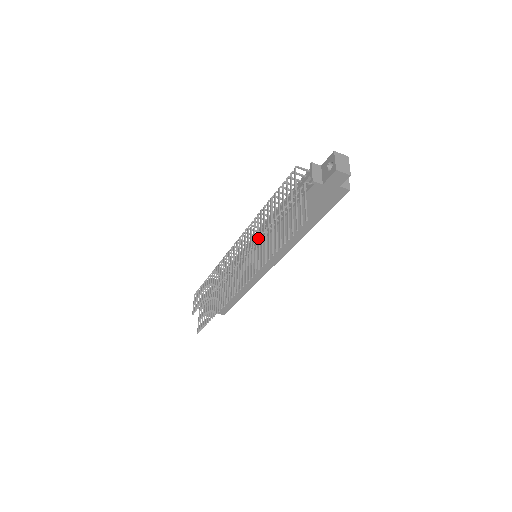
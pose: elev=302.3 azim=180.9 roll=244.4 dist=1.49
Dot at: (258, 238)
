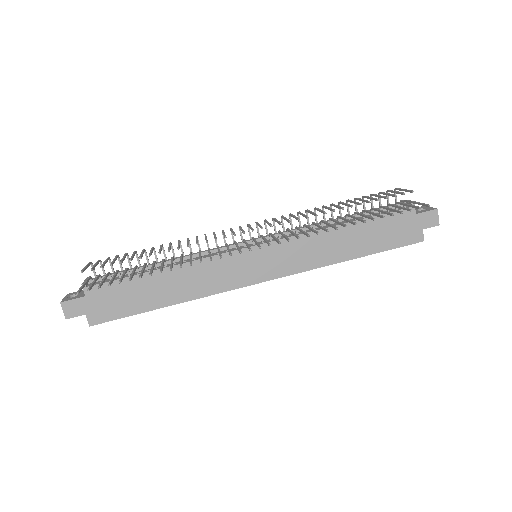
Dot at: (305, 224)
